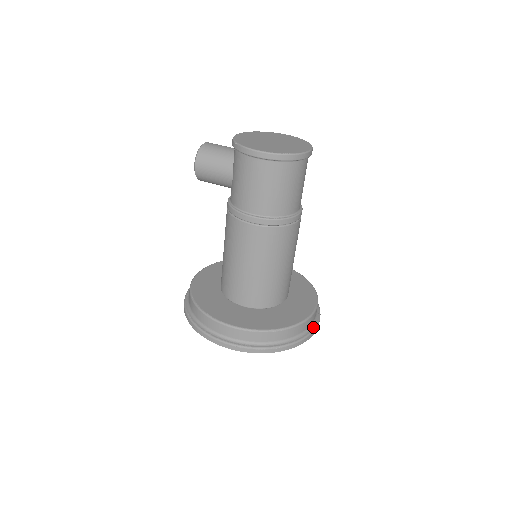
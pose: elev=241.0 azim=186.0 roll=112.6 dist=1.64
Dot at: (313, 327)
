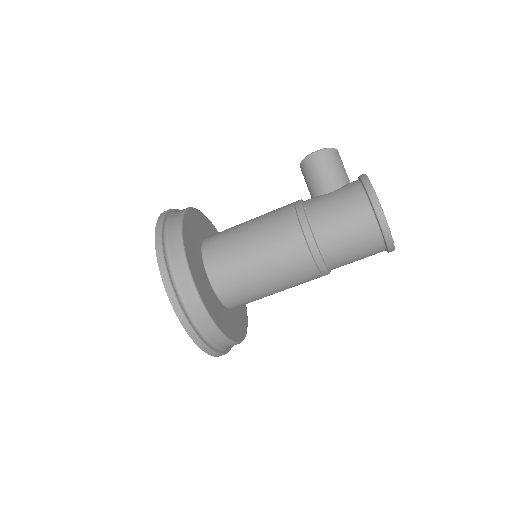
Dot at: (222, 351)
